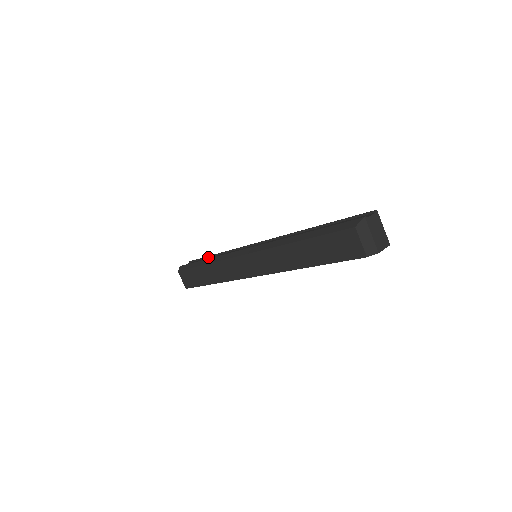
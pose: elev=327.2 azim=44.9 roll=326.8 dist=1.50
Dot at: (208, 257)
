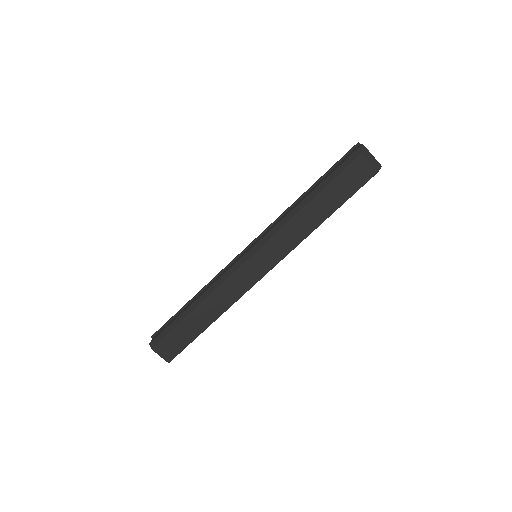
Dot at: (182, 309)
